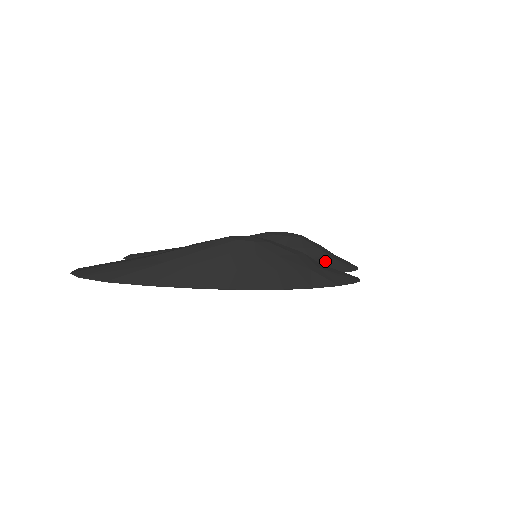
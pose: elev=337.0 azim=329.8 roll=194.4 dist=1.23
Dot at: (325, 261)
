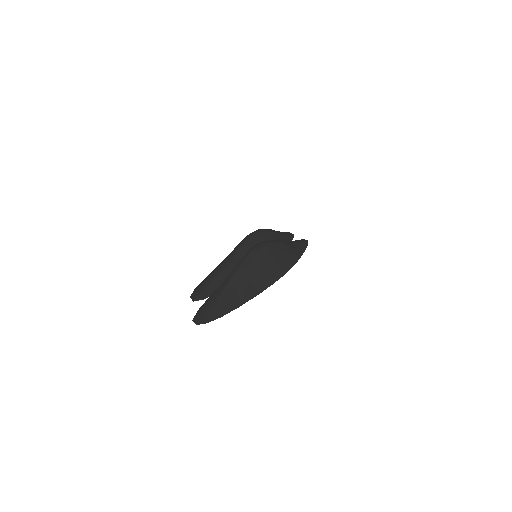
Dot at: (282, 238)
